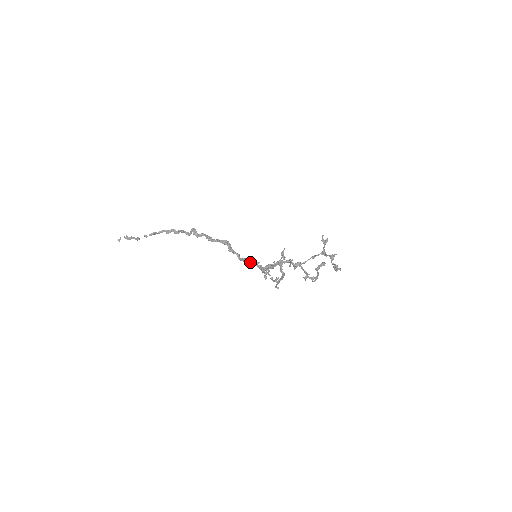
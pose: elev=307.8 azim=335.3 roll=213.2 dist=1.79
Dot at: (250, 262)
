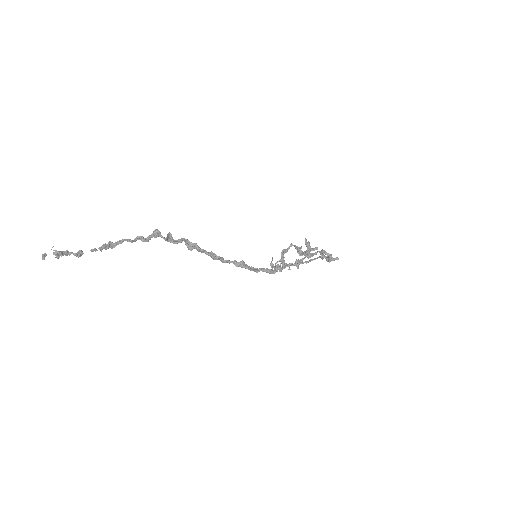
Dot at: (250, 267)
